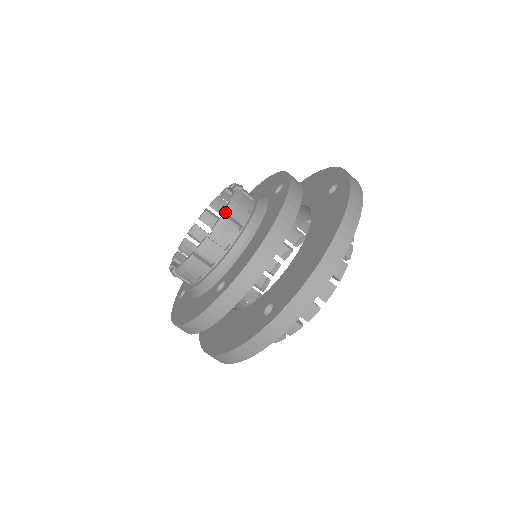
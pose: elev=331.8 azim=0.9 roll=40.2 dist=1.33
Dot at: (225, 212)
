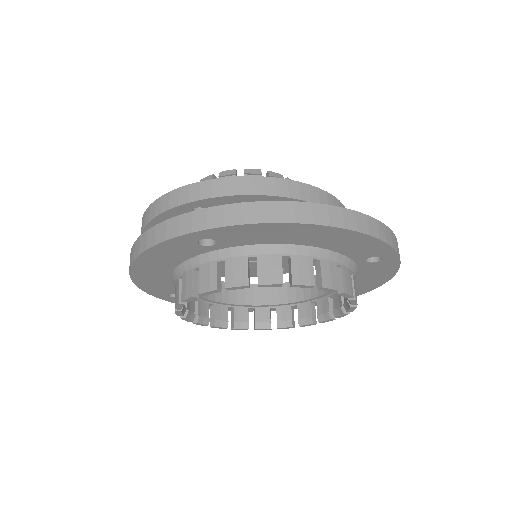
Dot at: (268, 171)
